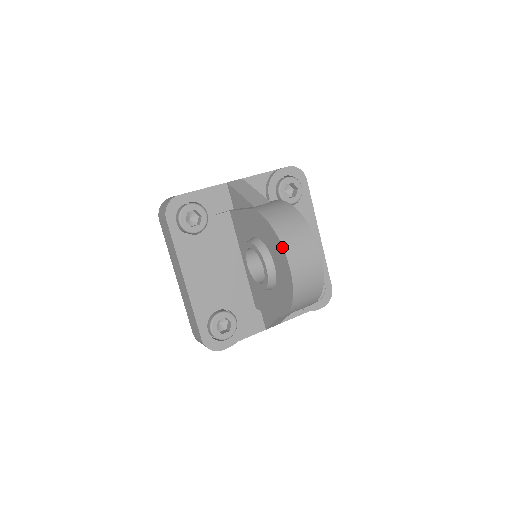
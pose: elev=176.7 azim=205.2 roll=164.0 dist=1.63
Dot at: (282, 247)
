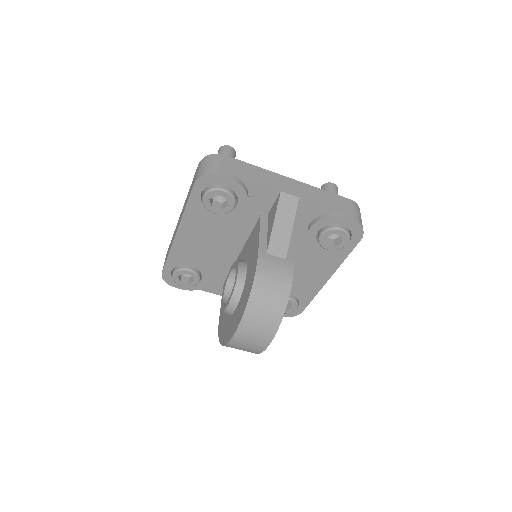
Dot at: (239, 322)
